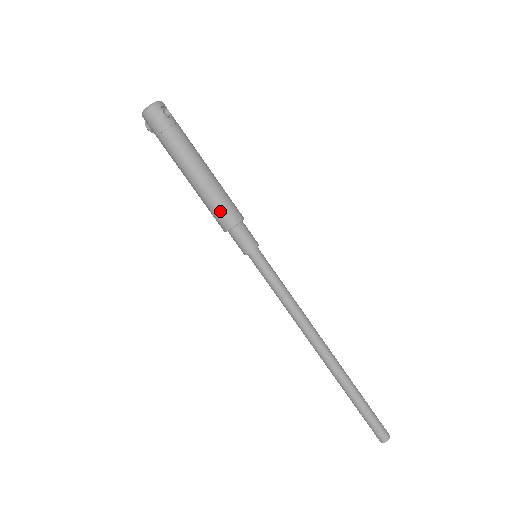
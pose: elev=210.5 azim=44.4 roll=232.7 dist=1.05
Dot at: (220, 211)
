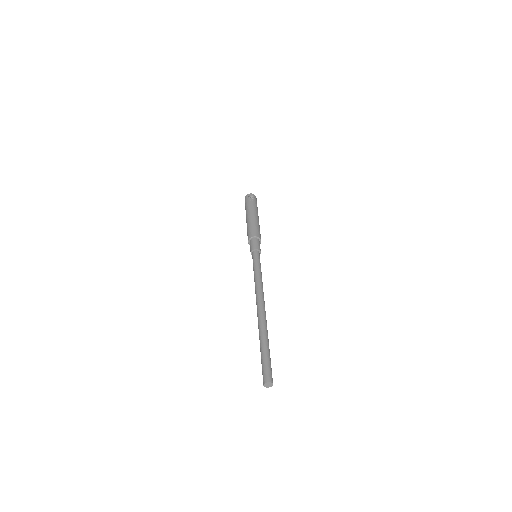
Dot at: (248, 232)
